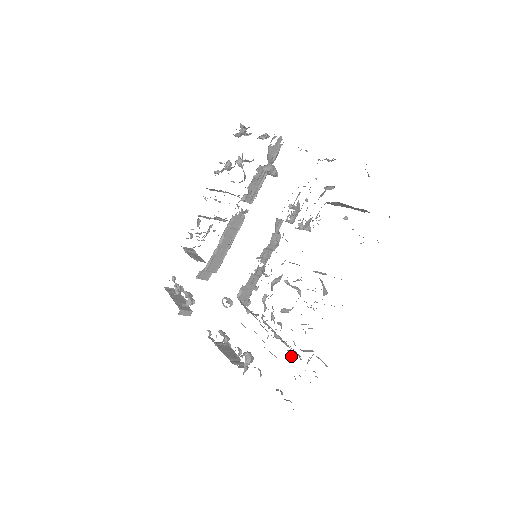
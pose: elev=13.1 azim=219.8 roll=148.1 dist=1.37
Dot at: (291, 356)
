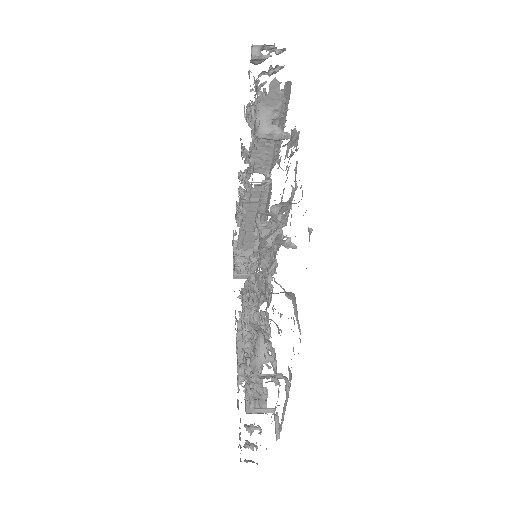
Dot at: (265, 397)
